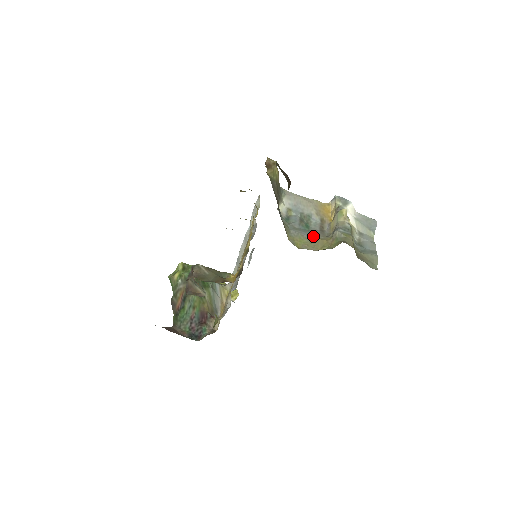
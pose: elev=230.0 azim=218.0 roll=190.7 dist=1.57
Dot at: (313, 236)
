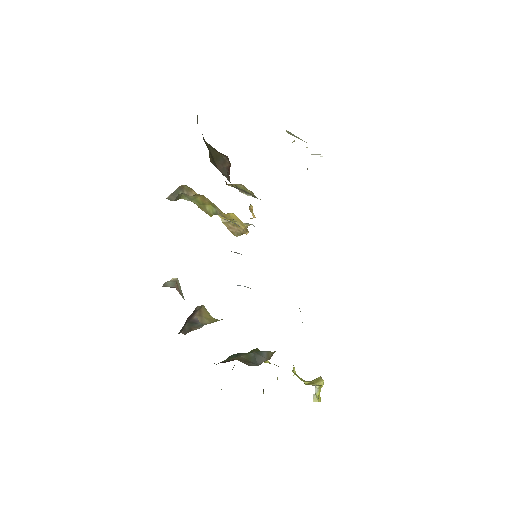
Dot at: occluded
